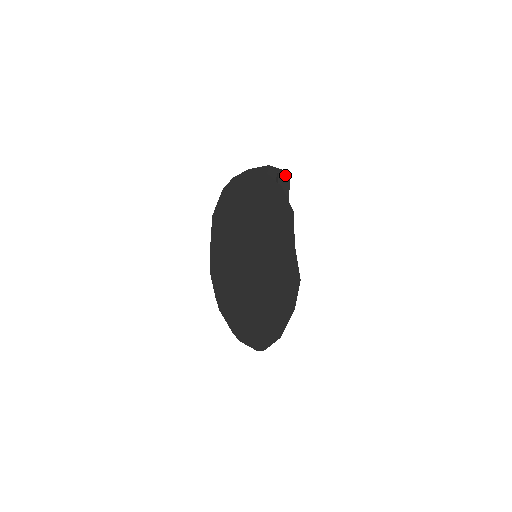
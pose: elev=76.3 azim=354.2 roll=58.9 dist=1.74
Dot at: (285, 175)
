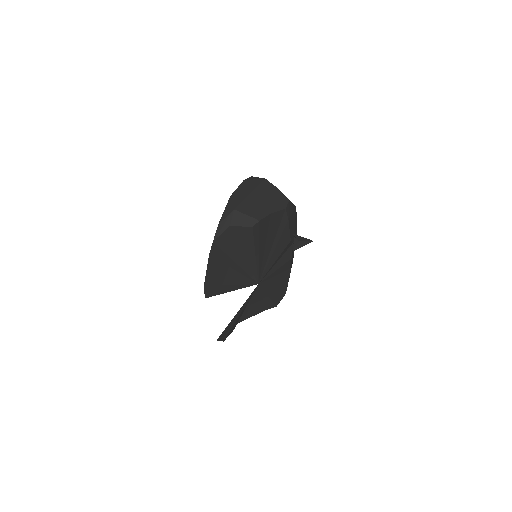
Dot at: (244, 227)
